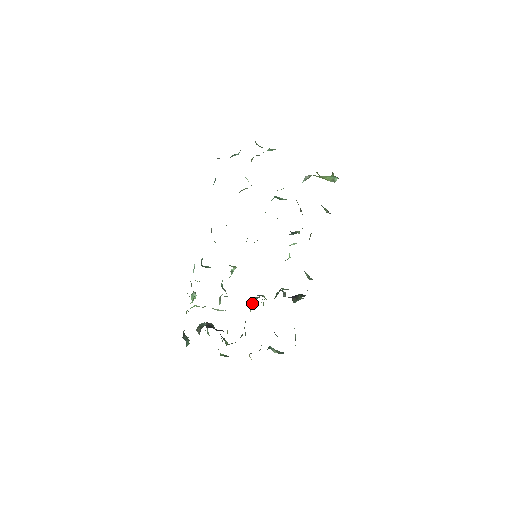
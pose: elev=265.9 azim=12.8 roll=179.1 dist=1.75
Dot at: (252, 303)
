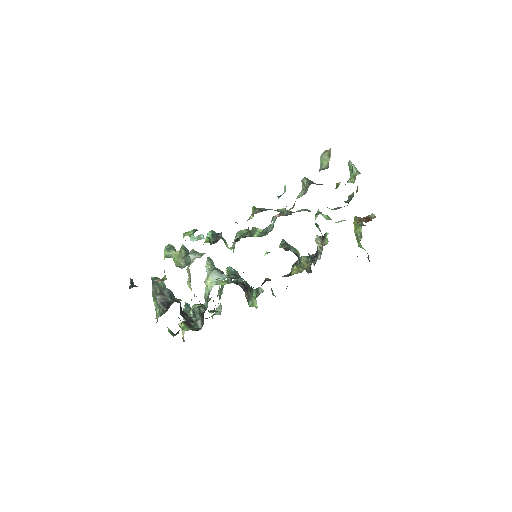
Dot at: (208, 272)
